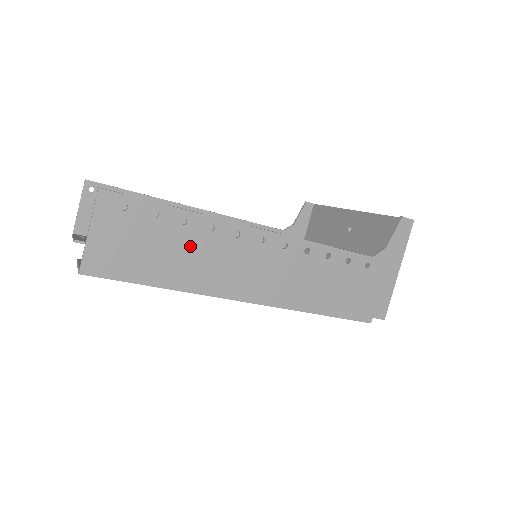
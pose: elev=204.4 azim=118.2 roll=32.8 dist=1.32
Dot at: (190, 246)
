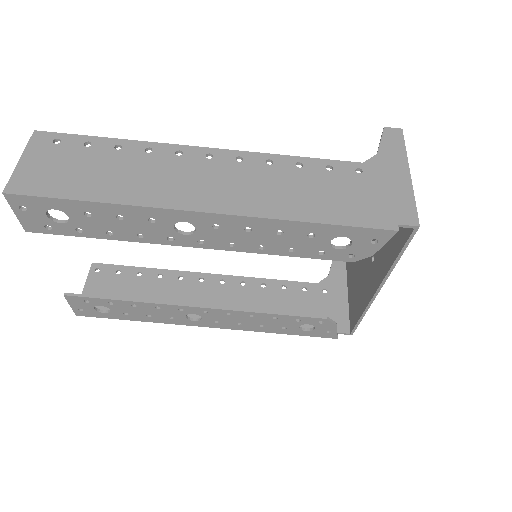
Dot at: (126, 165)
